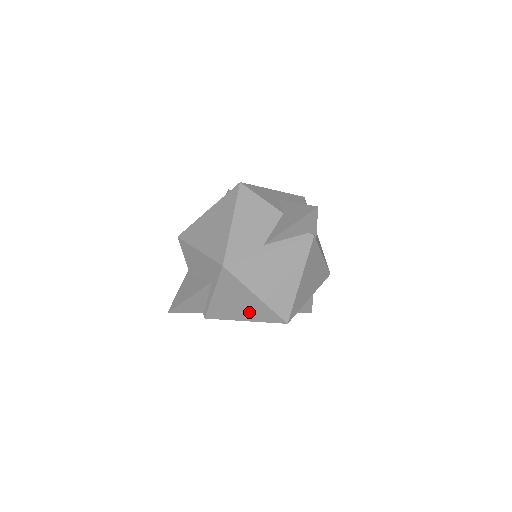
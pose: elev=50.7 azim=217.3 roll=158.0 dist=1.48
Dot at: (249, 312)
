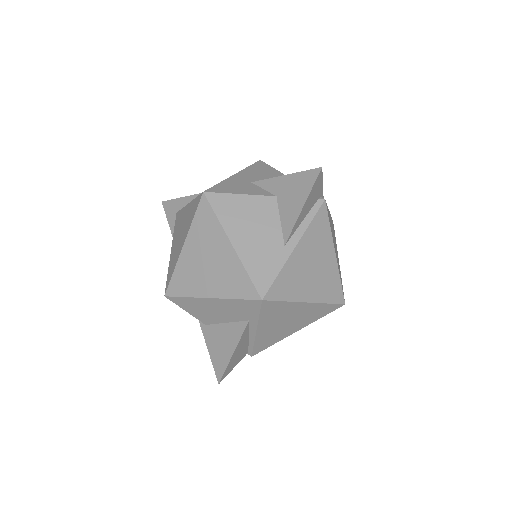
Dot at: (301, 321)
